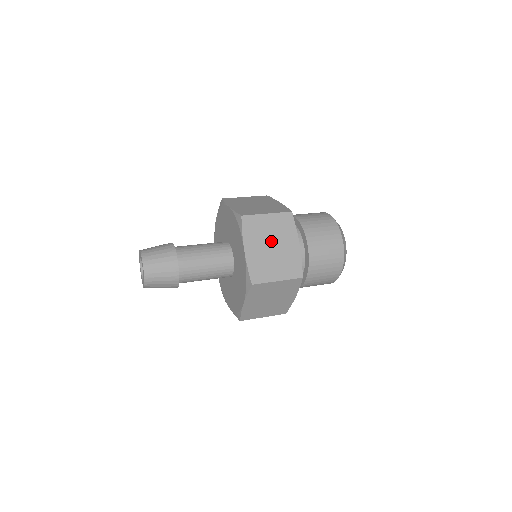
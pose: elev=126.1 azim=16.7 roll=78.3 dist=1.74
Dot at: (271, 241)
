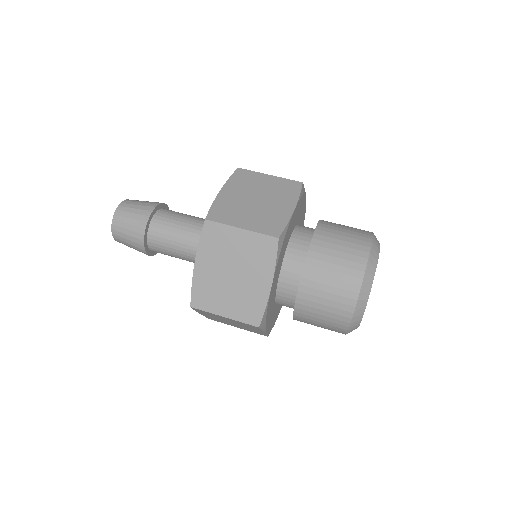
Dot at: (259, 195)
